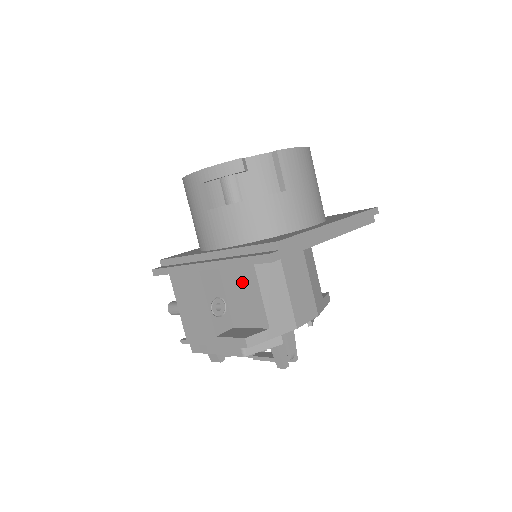
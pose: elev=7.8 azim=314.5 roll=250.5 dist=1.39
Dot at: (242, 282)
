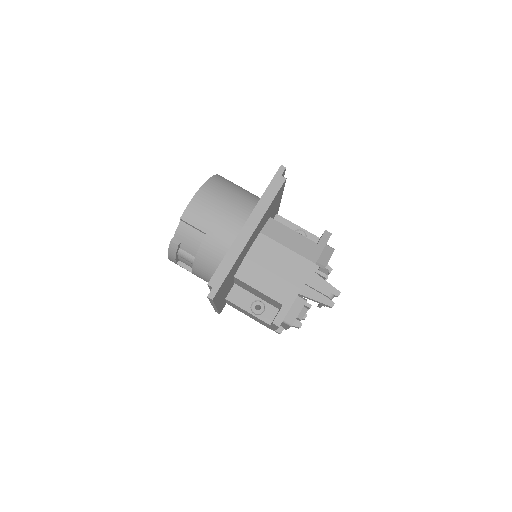
Dot at: (250, 289)
